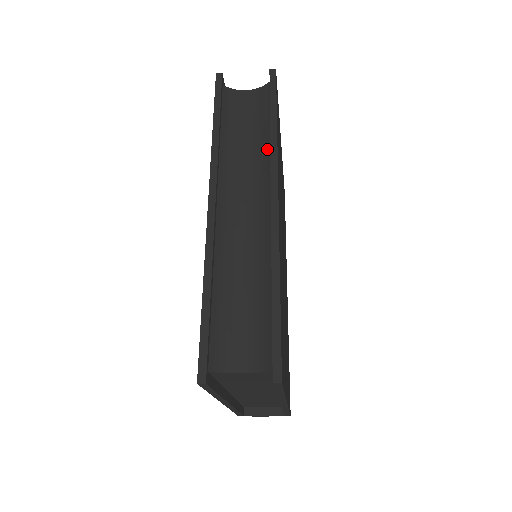
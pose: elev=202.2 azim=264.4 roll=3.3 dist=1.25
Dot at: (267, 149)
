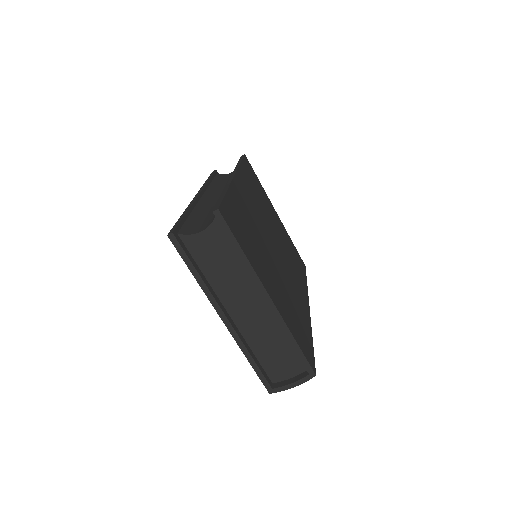
Dot at: occluded
